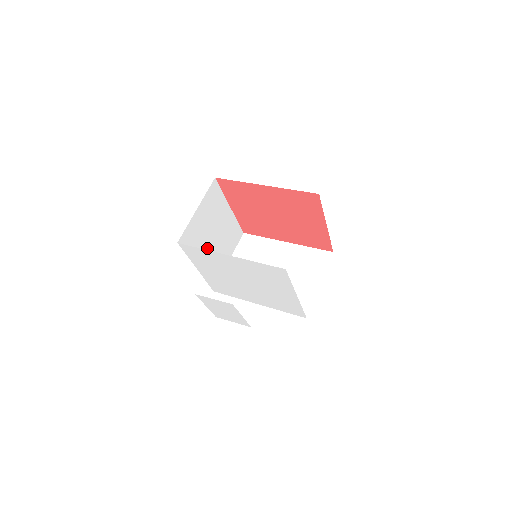
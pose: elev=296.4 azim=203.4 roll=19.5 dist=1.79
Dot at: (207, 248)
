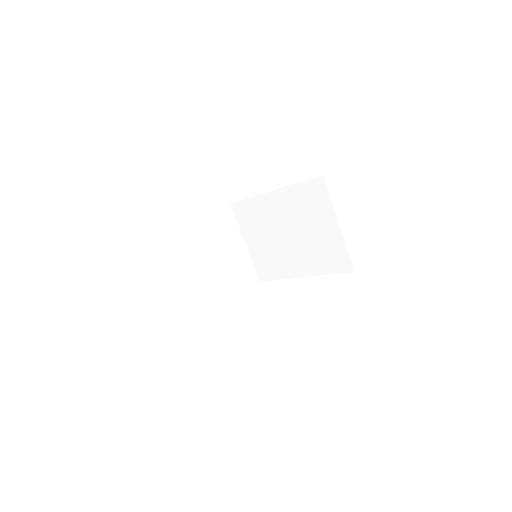
Dot at: (213, 278)
